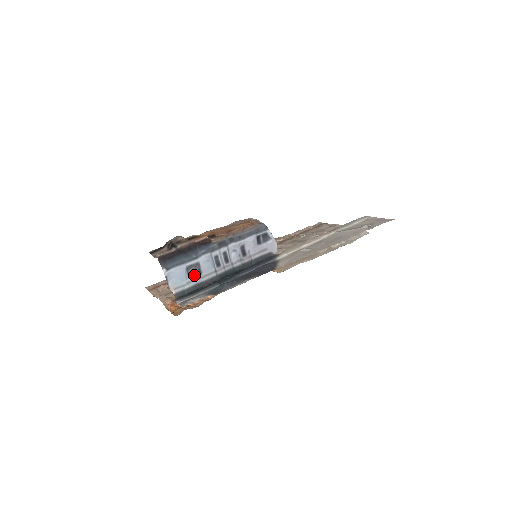
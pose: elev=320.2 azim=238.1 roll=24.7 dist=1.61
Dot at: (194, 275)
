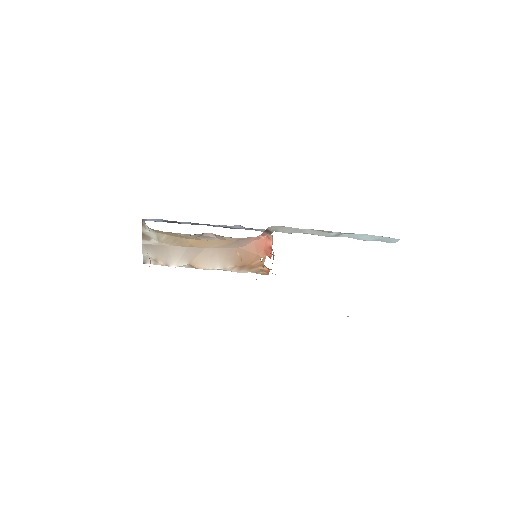
Dot at: occluded
